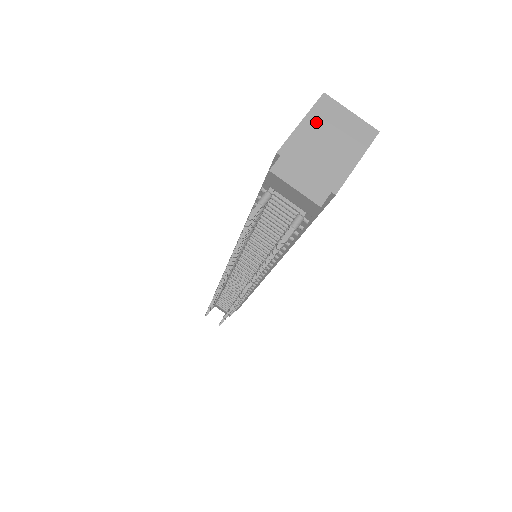
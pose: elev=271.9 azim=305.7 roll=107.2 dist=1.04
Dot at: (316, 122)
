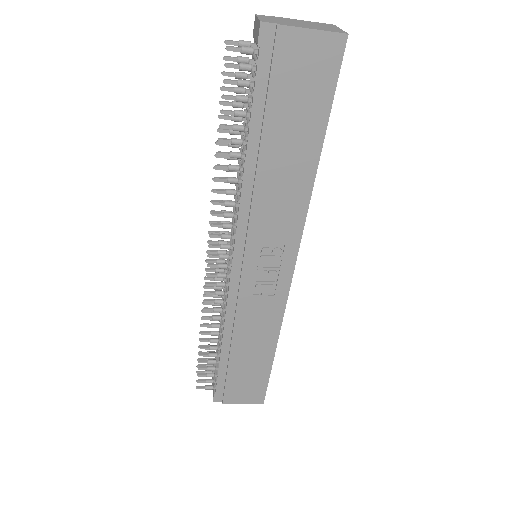
Dot at: (311, 23)
